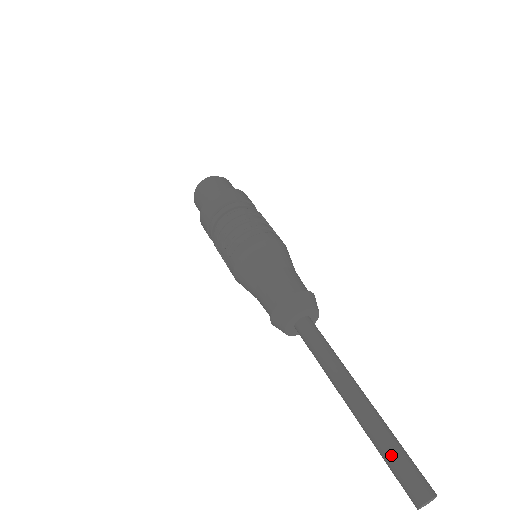
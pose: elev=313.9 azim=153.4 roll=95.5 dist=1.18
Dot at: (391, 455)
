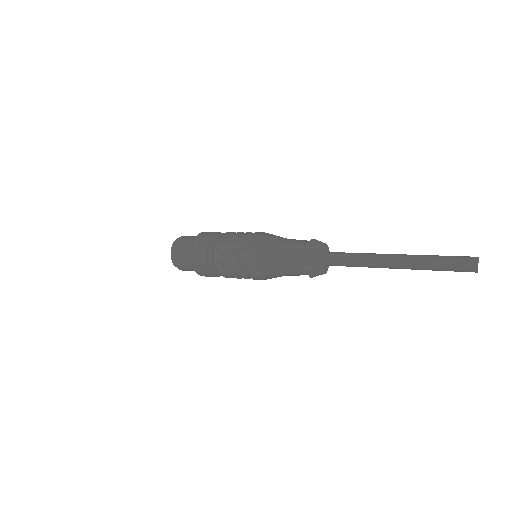
Dot at: occluded
